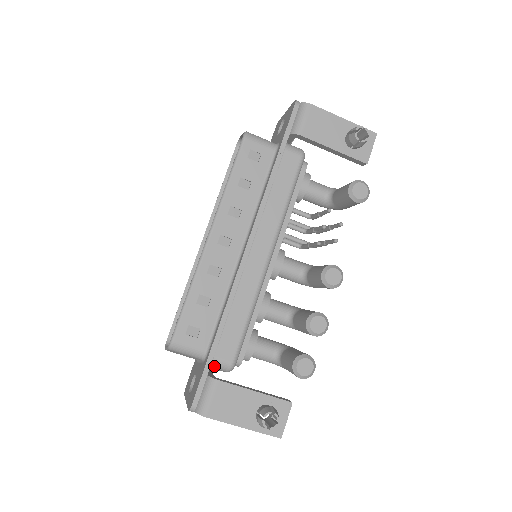
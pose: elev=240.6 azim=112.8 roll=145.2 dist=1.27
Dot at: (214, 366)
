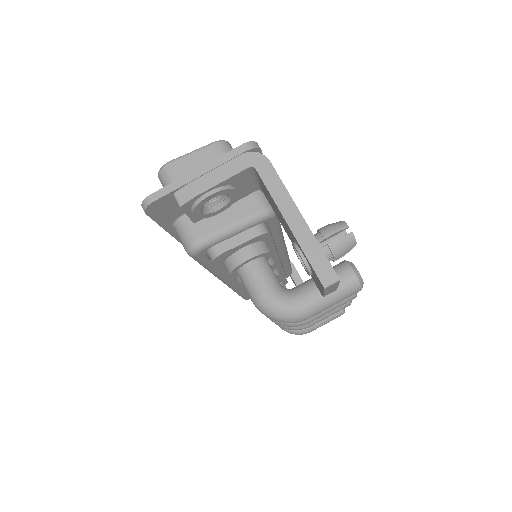
Dot at: occluded
